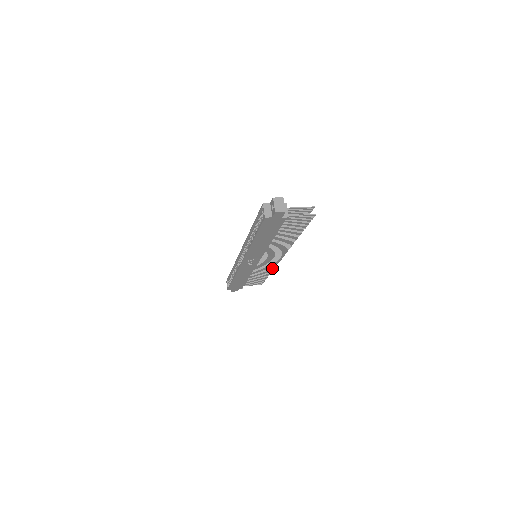
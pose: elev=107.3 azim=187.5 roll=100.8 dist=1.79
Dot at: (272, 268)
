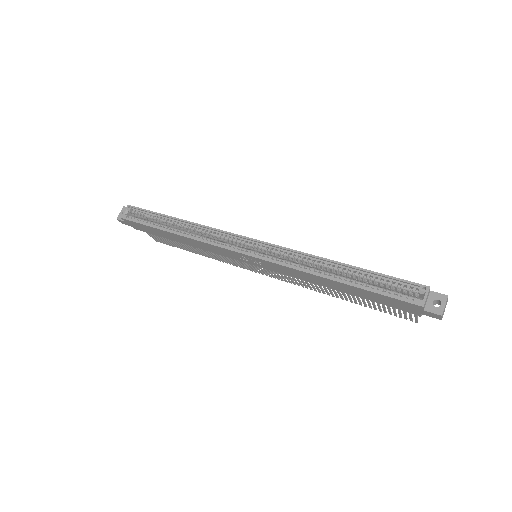
Dot at: (223, 260)
